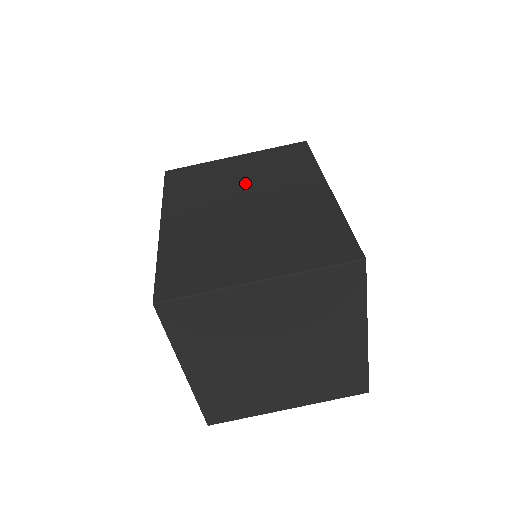
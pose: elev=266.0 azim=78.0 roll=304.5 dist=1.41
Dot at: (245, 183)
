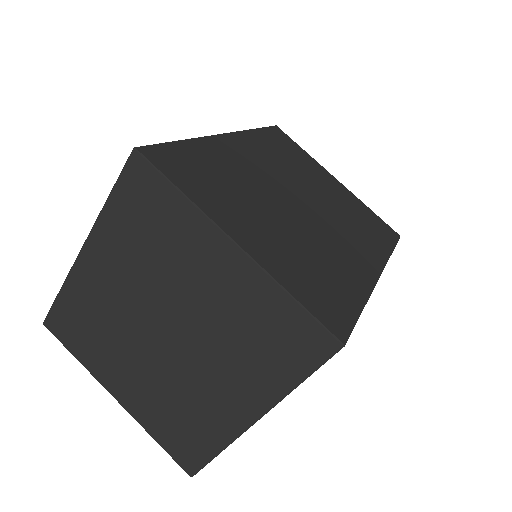
Dot at: (321, 195)
